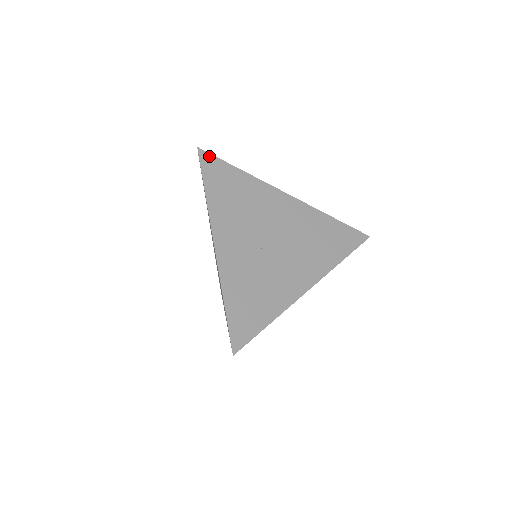
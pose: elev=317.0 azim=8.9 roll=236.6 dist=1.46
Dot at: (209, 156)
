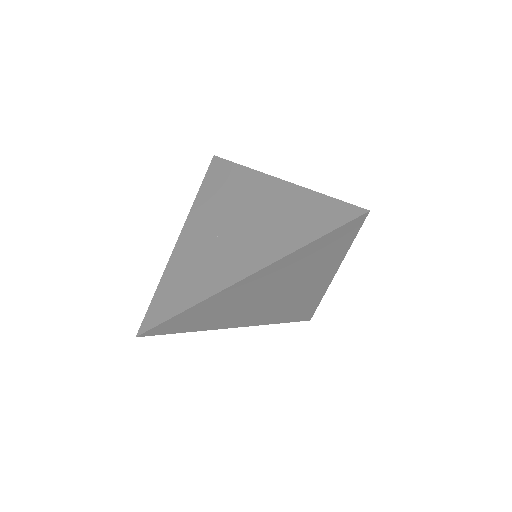
Dot at: (219, 160)
